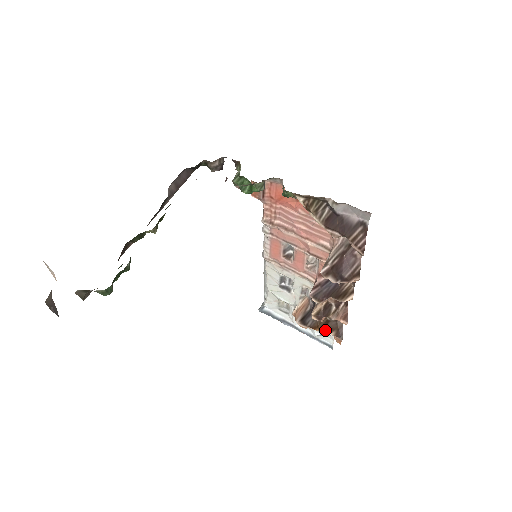
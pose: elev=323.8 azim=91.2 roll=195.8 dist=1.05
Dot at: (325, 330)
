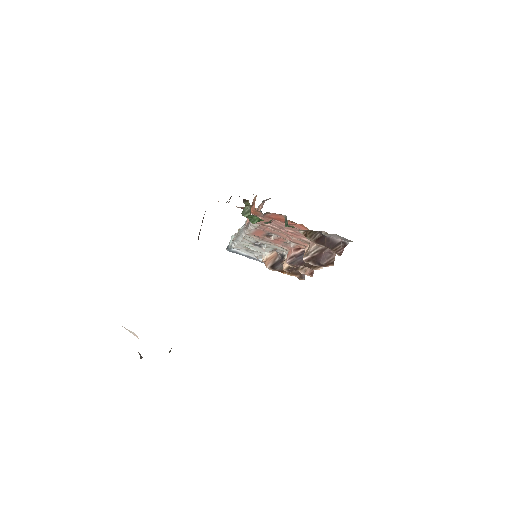
Dot at: (291, 274)
